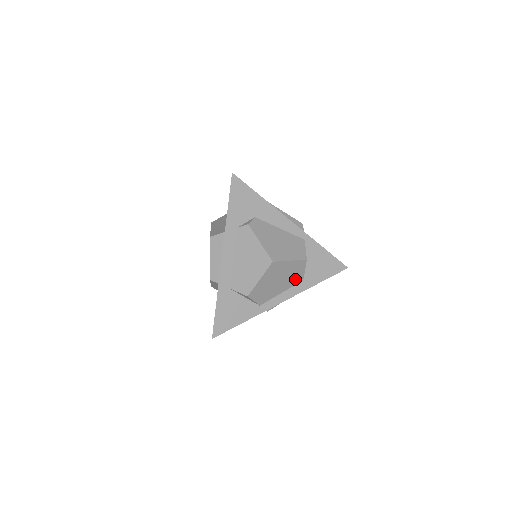
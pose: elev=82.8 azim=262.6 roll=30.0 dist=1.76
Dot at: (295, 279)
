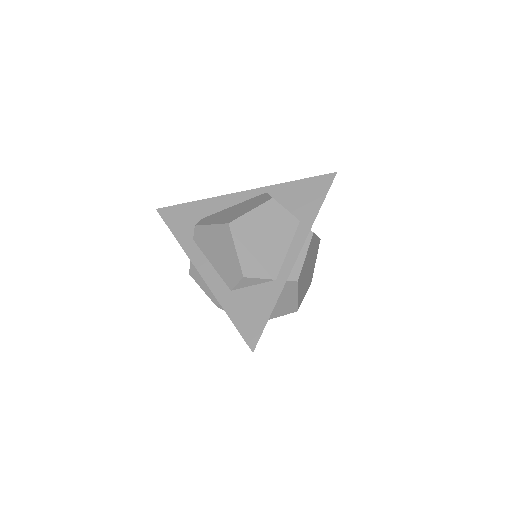
Dot at: (286, 226)
